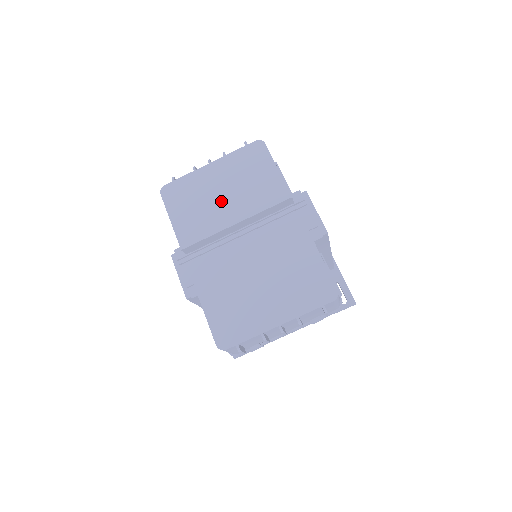
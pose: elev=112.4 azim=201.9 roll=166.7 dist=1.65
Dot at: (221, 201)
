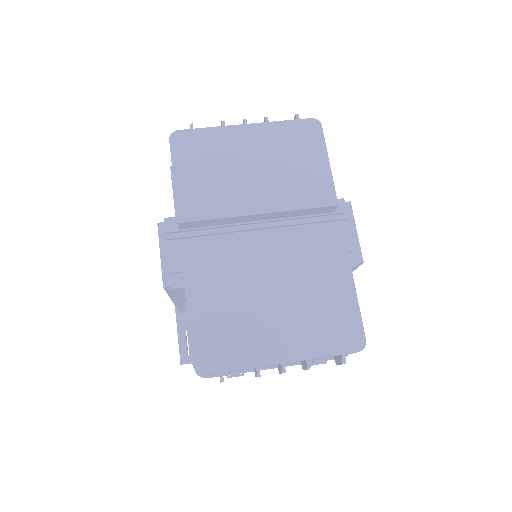
Dot at: (248, 178)
